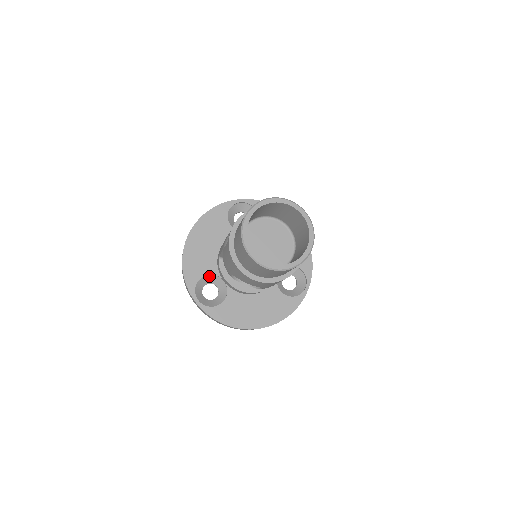
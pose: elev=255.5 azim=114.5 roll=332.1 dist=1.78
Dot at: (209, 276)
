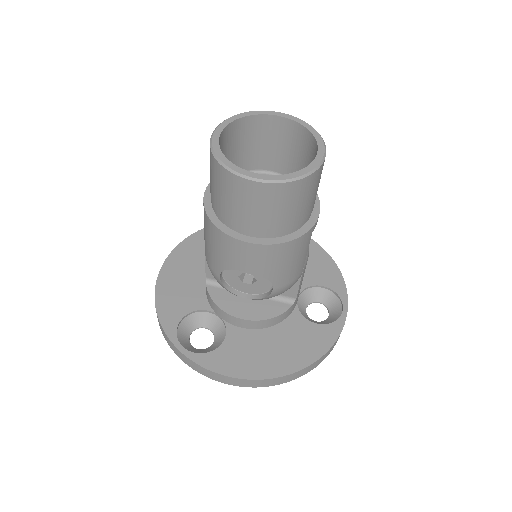
Dot at: (196, 314)
